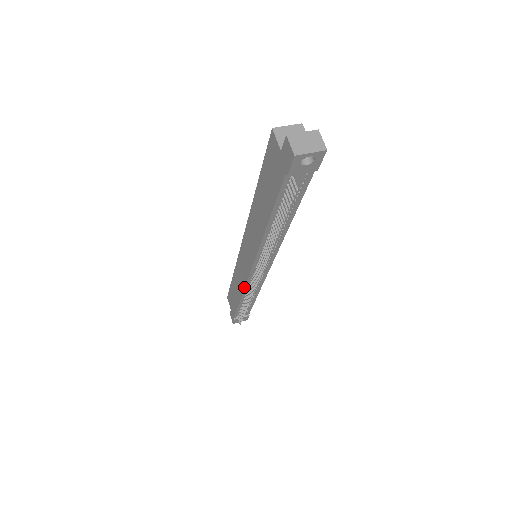
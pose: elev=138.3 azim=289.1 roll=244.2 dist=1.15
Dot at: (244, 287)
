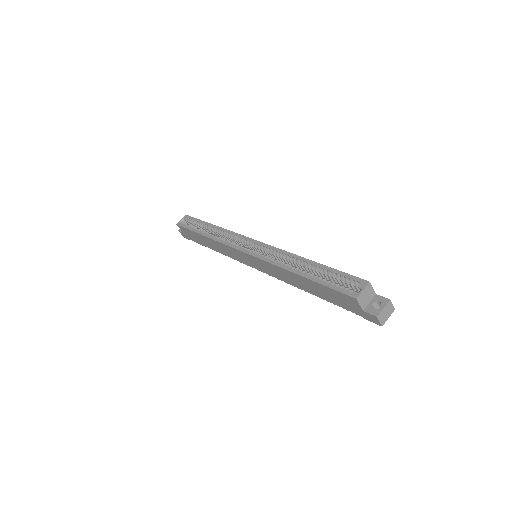
Dot at: occluded
